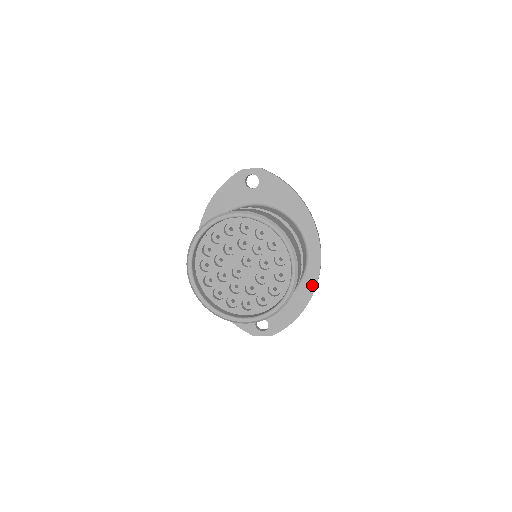
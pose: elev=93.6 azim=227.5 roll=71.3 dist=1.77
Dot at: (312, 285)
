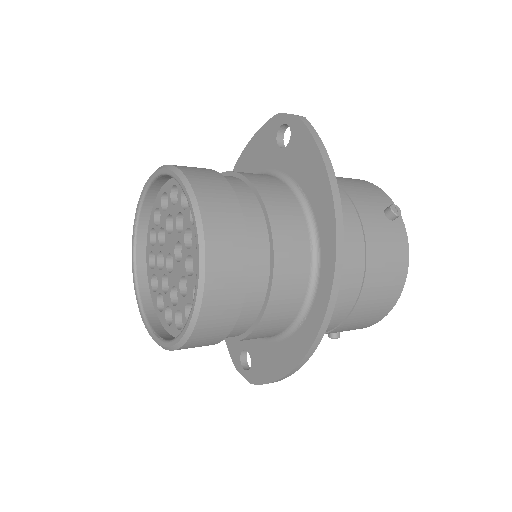
Dot at: (307, 341)
